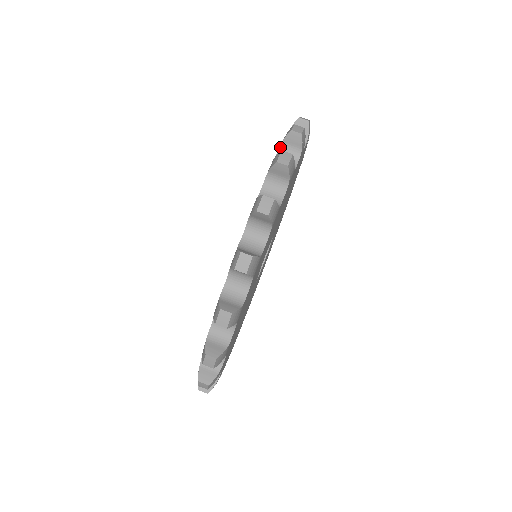
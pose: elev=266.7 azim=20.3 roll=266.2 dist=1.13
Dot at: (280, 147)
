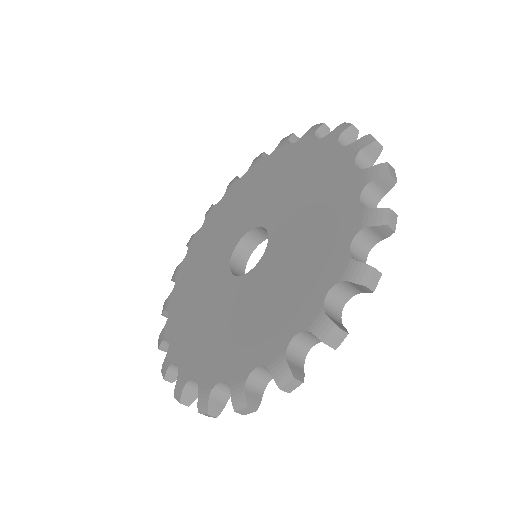
Dot at: (362, 230)
